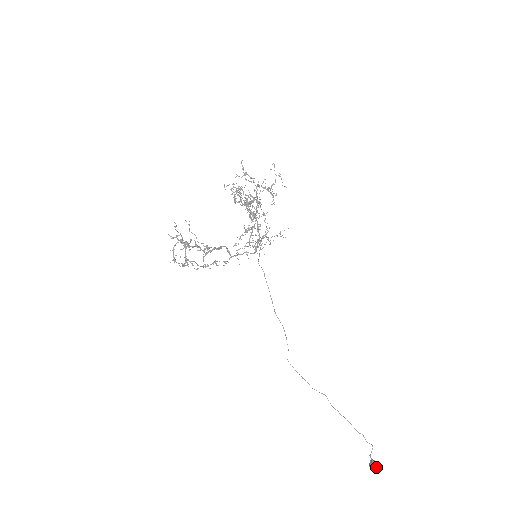
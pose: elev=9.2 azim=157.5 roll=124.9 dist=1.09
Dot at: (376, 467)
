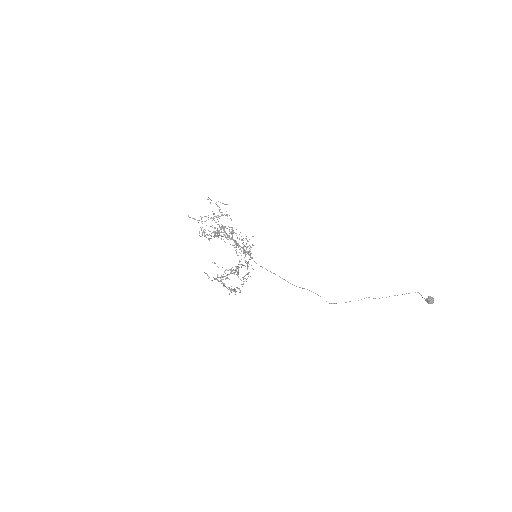
Dot at: (432, 299)
